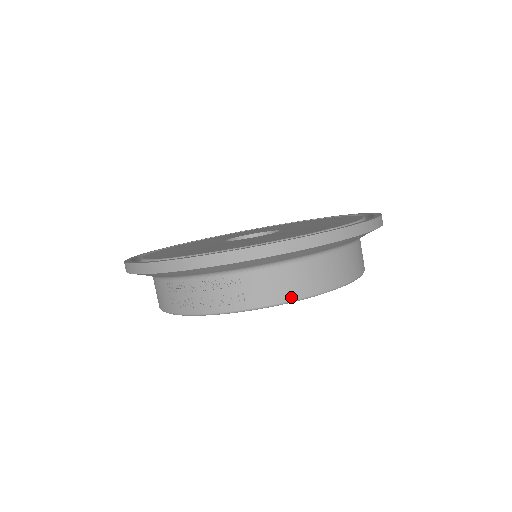
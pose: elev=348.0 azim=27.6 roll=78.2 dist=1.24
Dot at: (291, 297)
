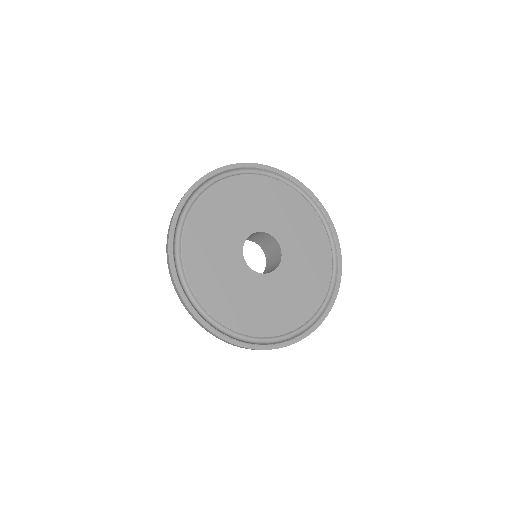
Dot at: occluded
